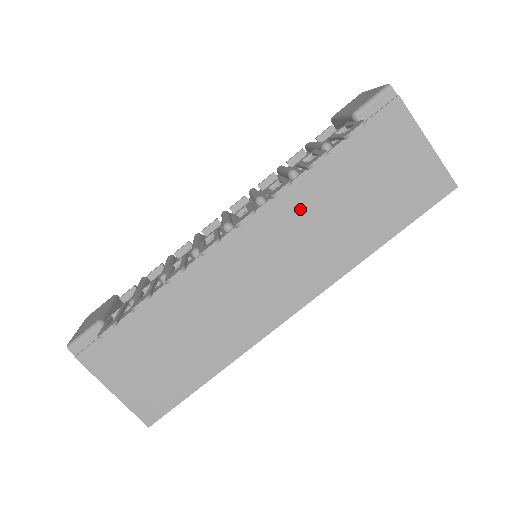
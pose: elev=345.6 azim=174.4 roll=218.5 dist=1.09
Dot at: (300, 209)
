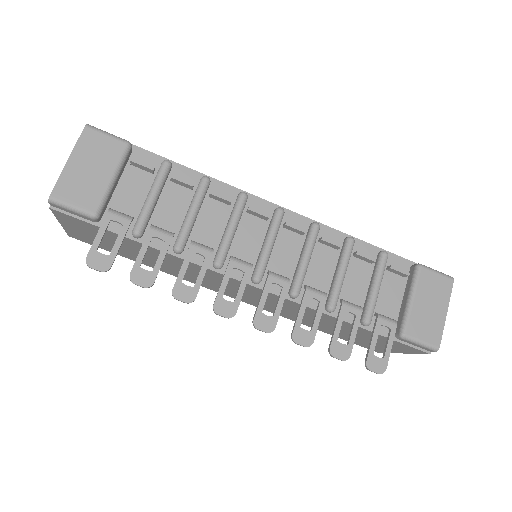
Dot at: (305, 311)
